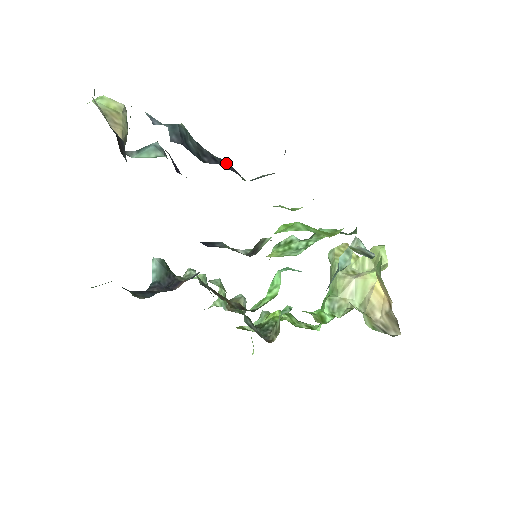
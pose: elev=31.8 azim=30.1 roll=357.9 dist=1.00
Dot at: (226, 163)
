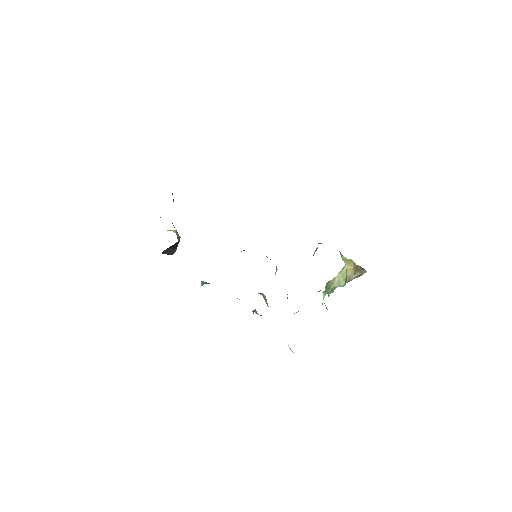
Dot at: occluded
